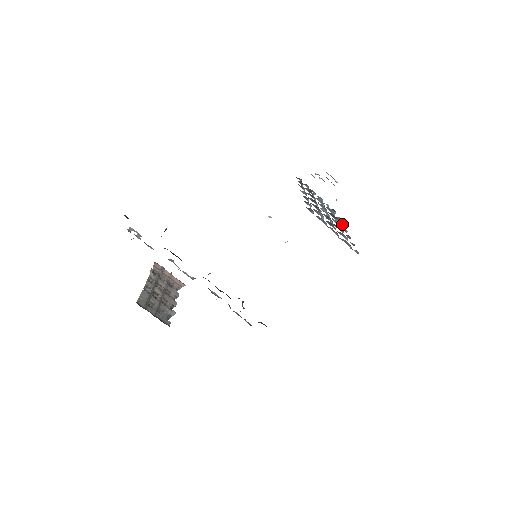
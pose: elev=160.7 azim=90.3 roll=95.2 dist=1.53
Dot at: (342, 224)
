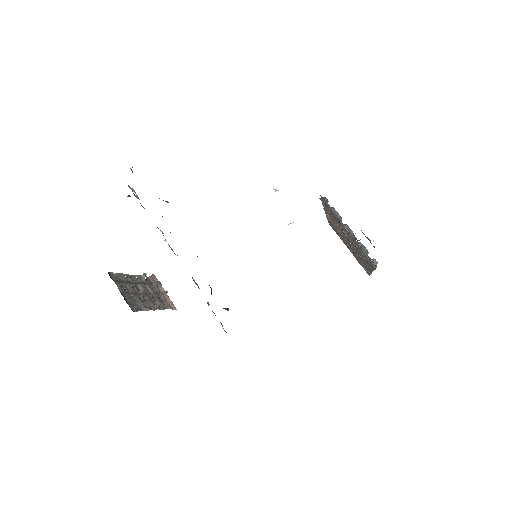
Dot at: occluded
